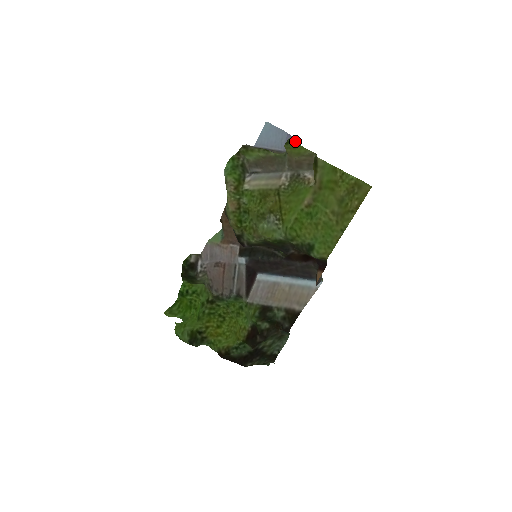
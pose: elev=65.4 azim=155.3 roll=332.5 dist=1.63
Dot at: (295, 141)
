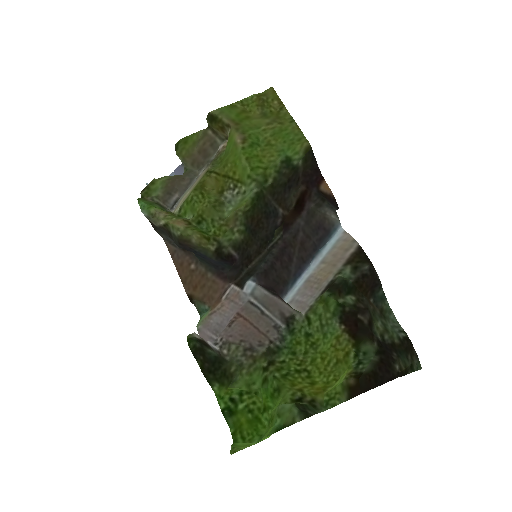
Dot at: occluded
